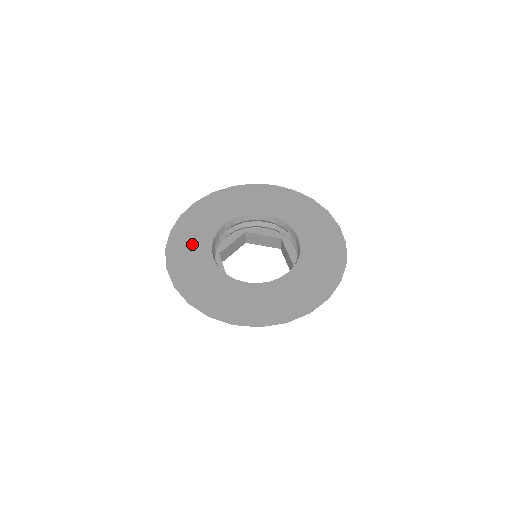
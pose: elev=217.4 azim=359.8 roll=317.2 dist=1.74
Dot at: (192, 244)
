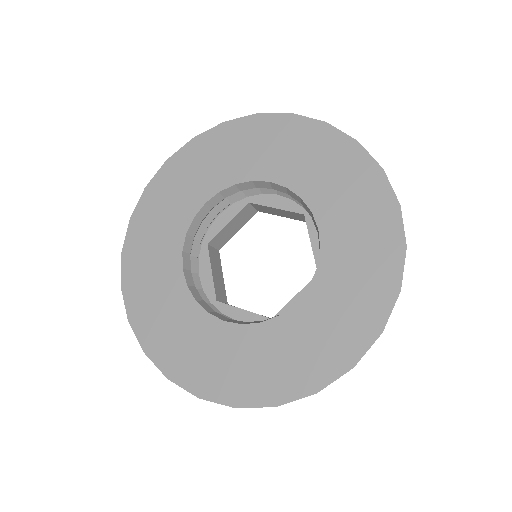
Dot at: (184, 336)
